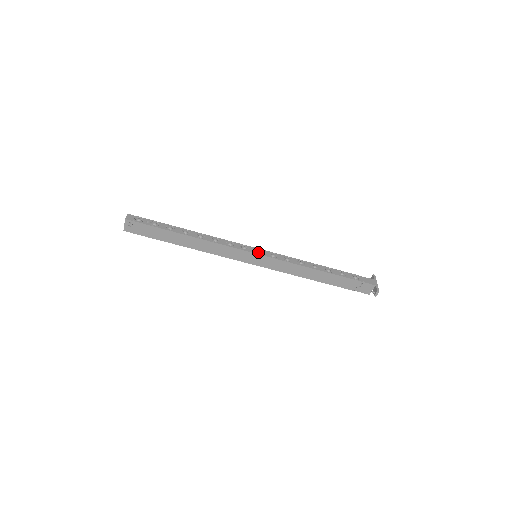
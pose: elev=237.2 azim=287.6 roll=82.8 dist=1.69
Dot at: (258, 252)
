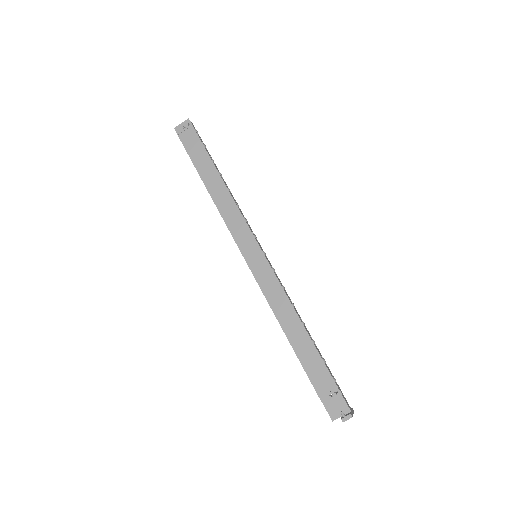
Dot at: (263, 251)
